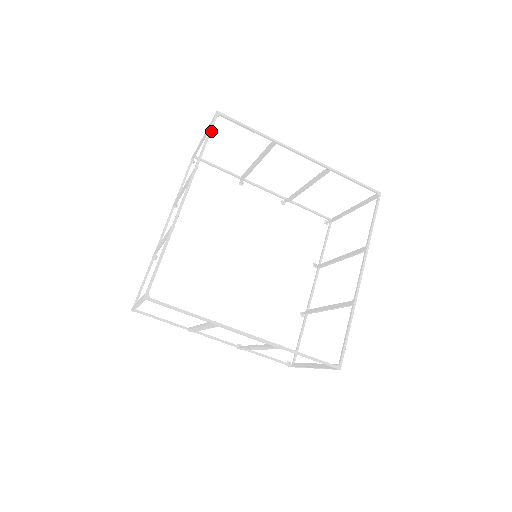
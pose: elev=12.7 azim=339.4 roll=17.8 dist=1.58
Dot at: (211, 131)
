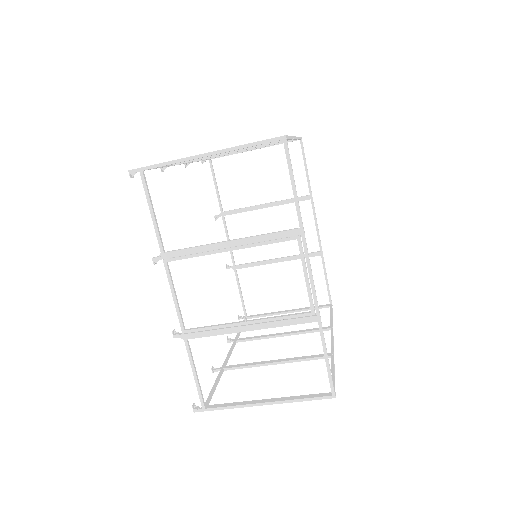
Dot at: occluded
